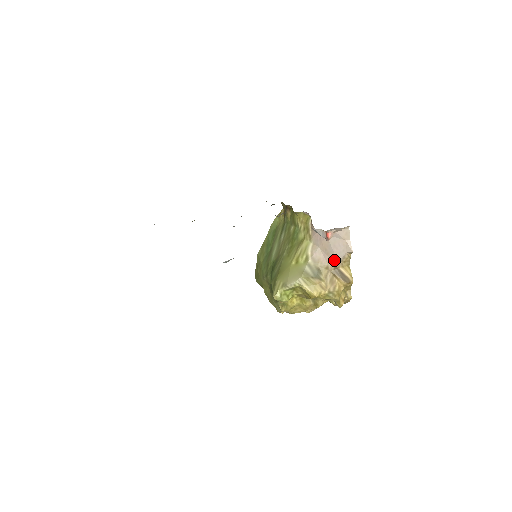
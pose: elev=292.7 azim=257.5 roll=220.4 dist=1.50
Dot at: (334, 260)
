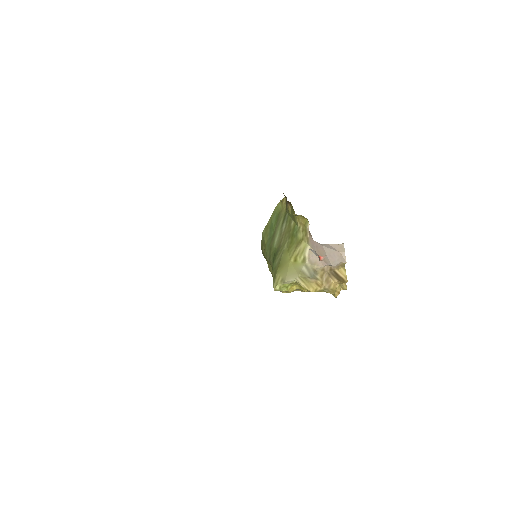
Dot at: (329, 265)
